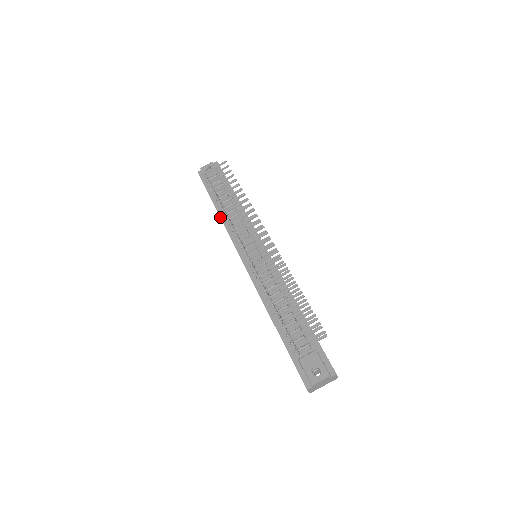
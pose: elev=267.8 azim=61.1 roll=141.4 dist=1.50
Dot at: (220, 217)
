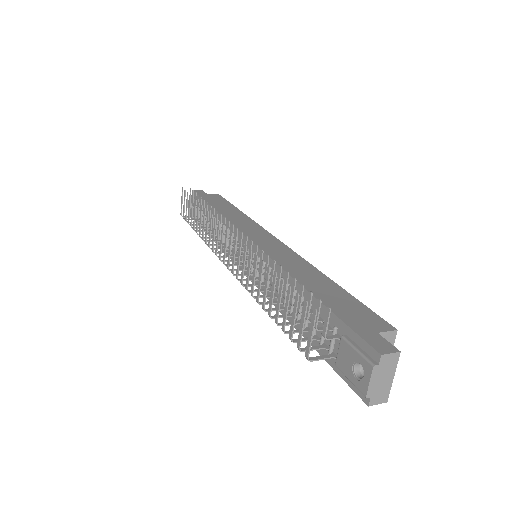
Dot at: occluded
